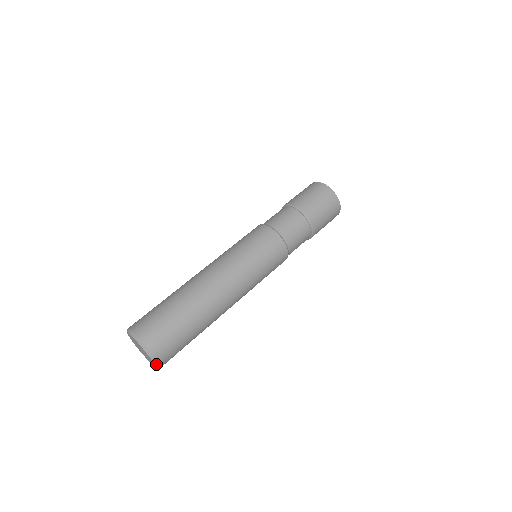
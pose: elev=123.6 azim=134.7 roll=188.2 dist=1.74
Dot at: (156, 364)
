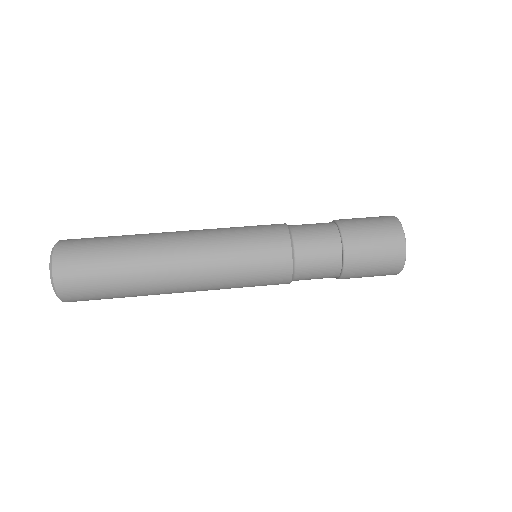
Dot at: occluded
